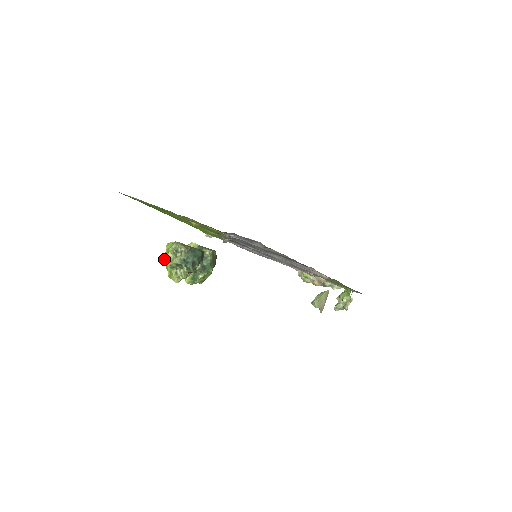
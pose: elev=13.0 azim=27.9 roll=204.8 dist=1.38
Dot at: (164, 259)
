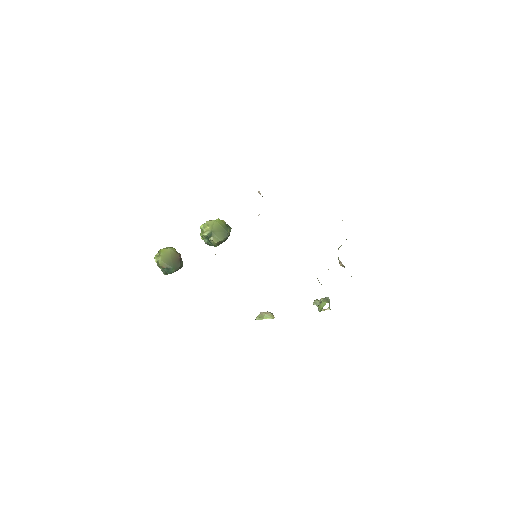
Dot at: occluded
